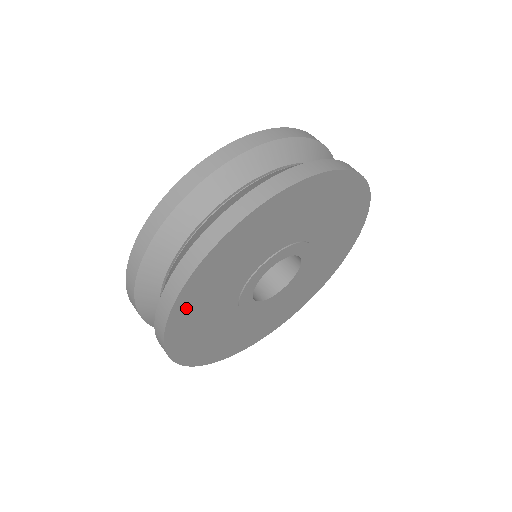
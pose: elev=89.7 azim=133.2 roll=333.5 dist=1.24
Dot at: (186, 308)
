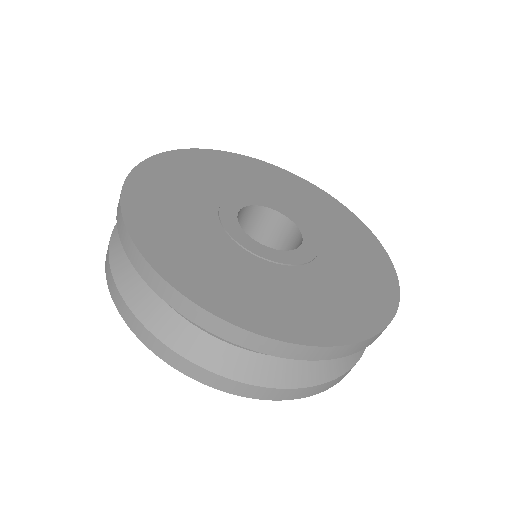
Dot at: (171, 261)
